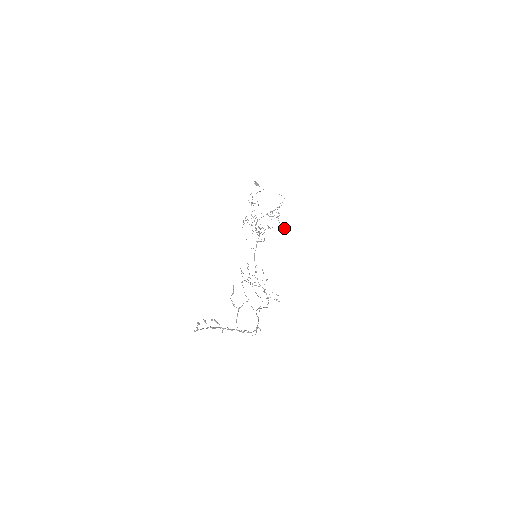
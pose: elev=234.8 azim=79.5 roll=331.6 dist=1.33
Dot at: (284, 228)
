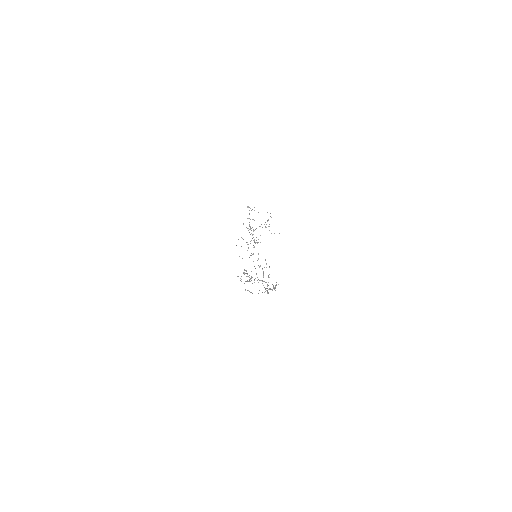
Dot at: occluded
